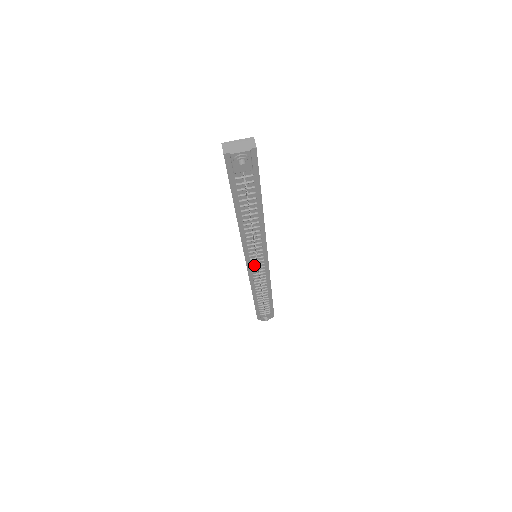
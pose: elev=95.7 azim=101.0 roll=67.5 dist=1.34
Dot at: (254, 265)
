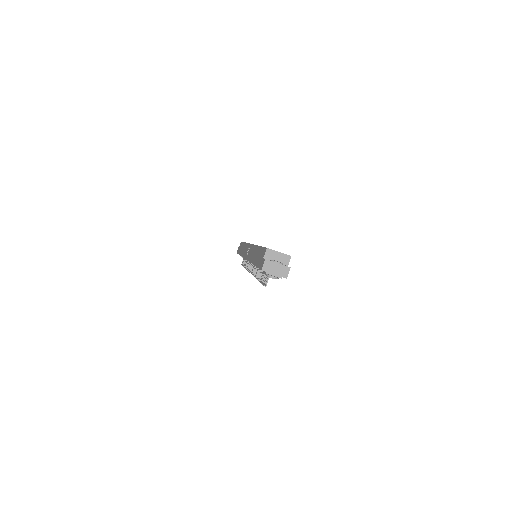
Dot at: occluded
